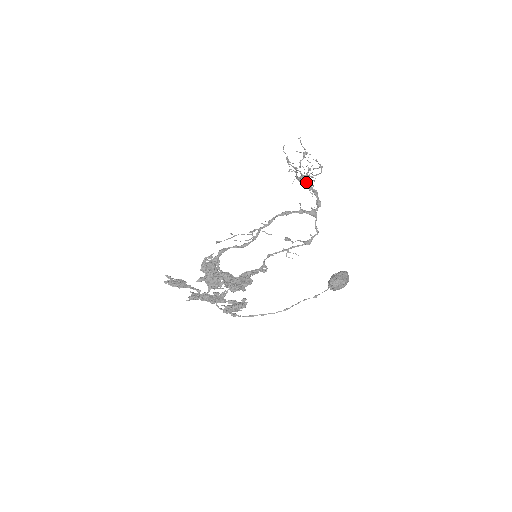
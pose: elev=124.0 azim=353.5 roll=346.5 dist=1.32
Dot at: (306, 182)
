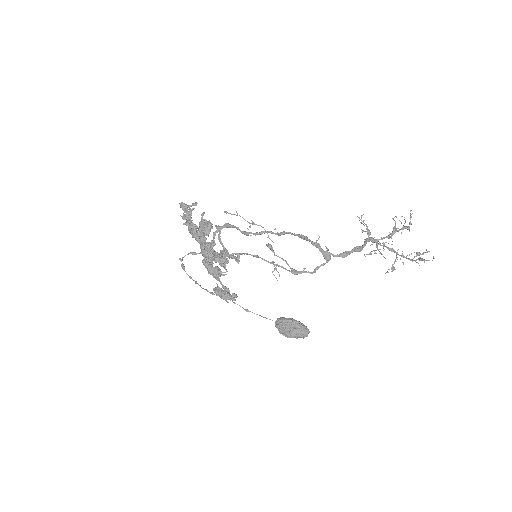
Dot at: (366, 239)
